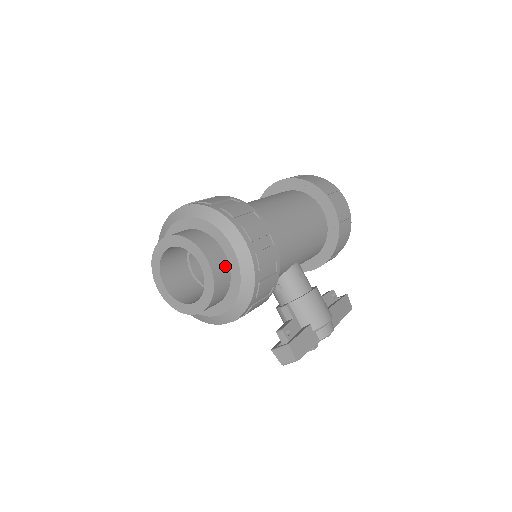
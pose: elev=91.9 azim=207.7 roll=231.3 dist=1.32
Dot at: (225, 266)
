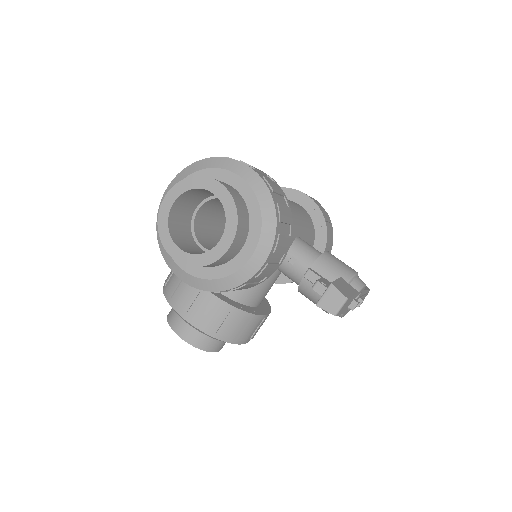
Dot at: (238, 195)
